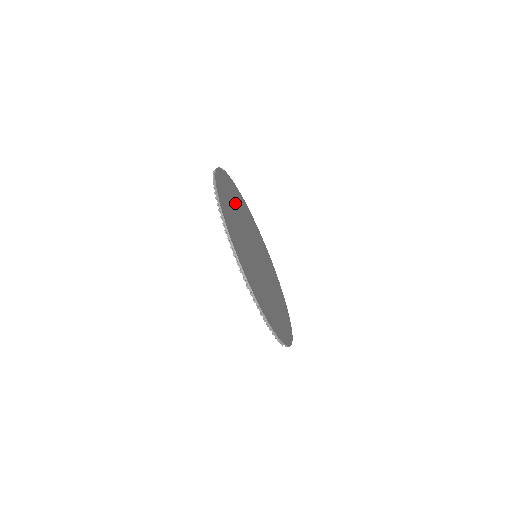
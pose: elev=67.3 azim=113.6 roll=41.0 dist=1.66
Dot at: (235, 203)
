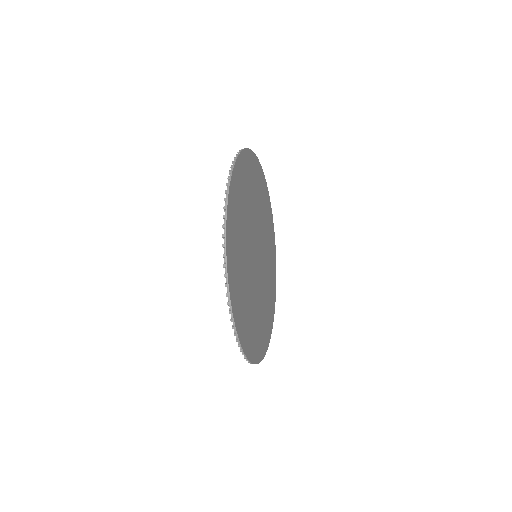
Dot at: (241, 273)
